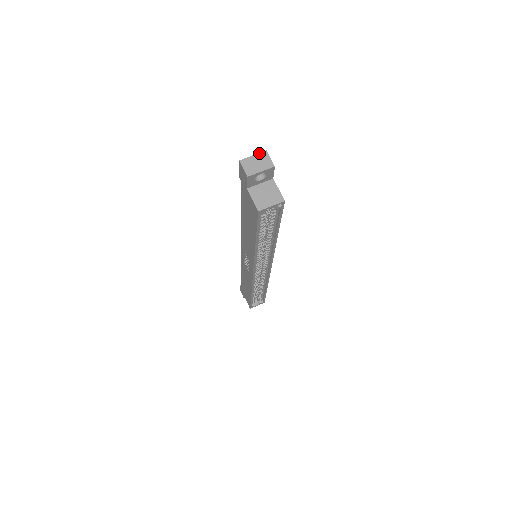
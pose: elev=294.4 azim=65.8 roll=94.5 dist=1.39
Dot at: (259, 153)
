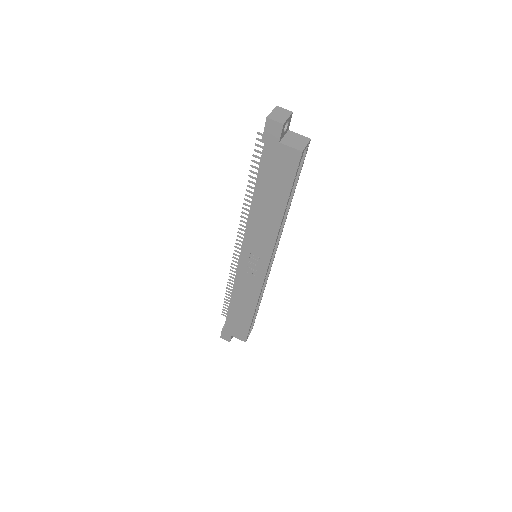
Dot at: (274, 109)
